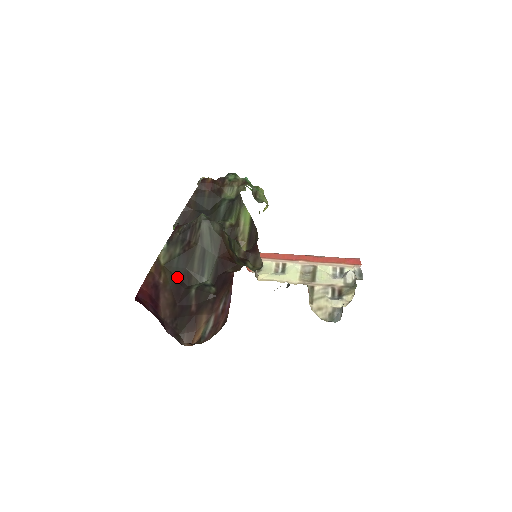
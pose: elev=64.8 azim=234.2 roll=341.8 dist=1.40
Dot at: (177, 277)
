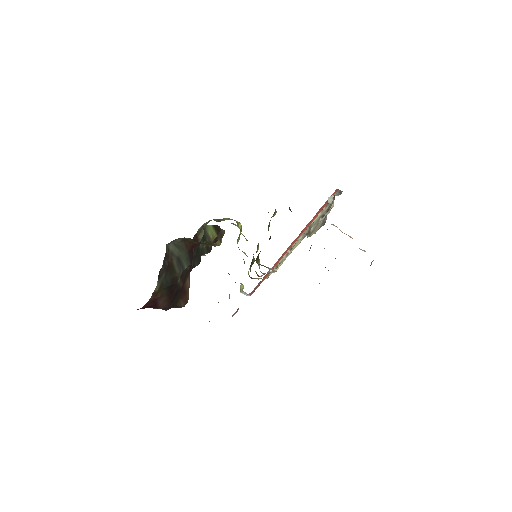
Dot at: (168, 286)
